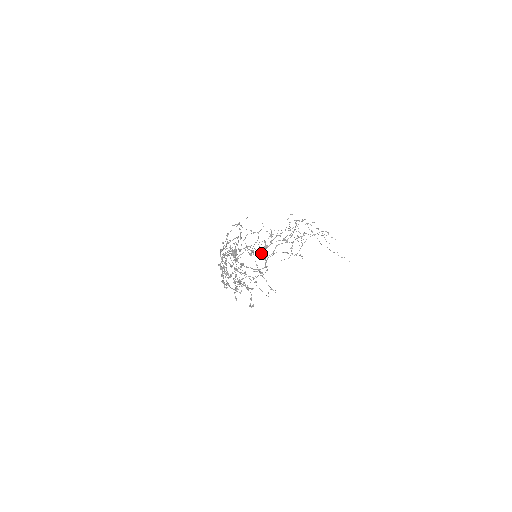
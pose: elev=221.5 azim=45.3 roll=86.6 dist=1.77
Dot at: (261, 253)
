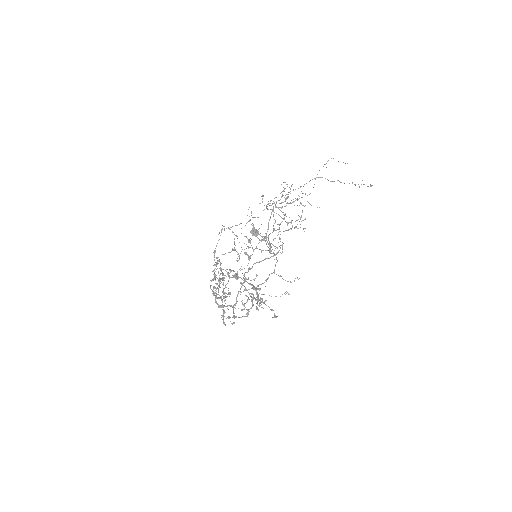
Dot at: (265, 240)
